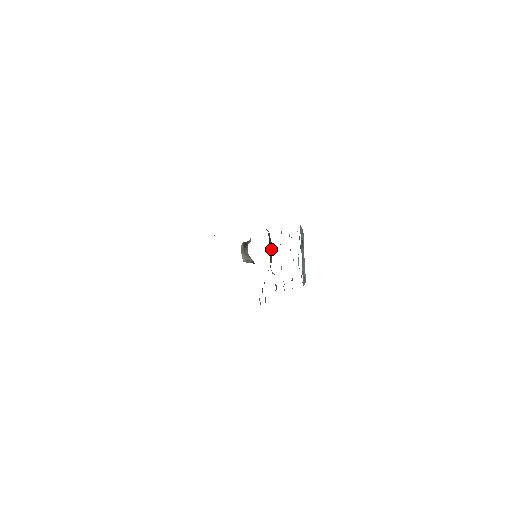
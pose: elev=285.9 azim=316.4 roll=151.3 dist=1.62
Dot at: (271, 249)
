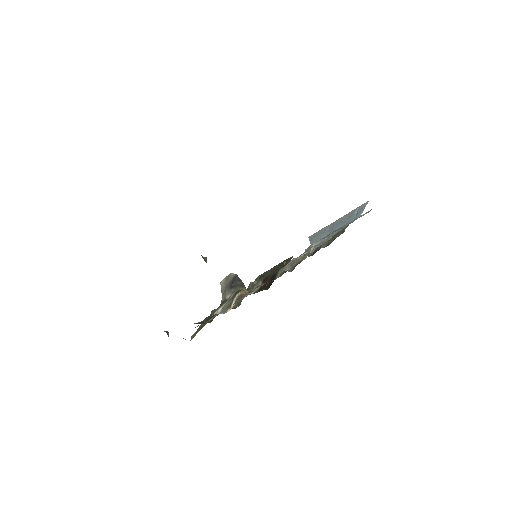
Dot at: (268, 282)
